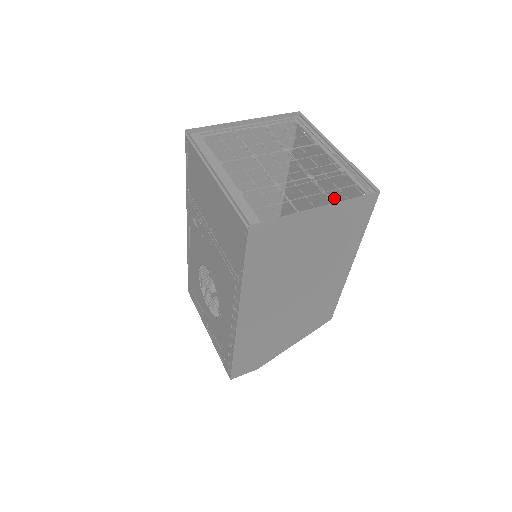
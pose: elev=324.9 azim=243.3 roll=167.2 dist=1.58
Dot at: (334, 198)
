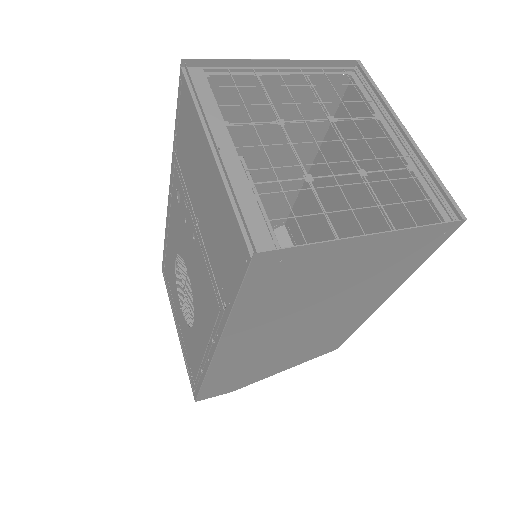
Dot at: (383, 202)
